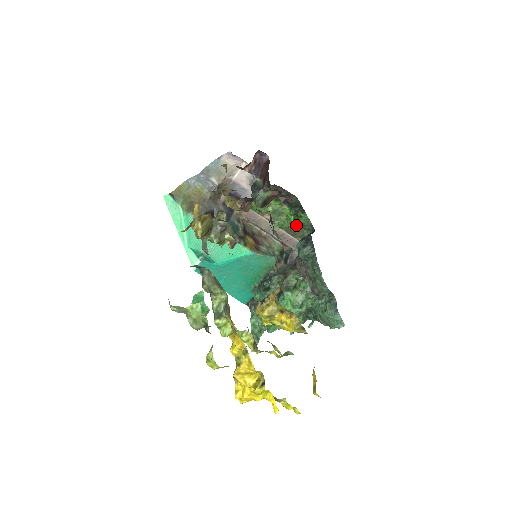
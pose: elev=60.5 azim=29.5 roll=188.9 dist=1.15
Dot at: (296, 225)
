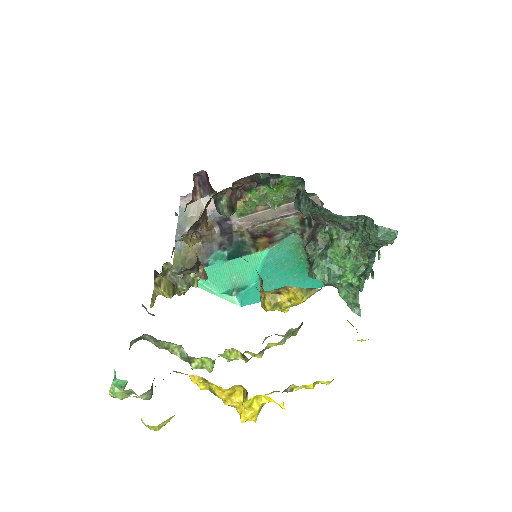
Dot at: (287, 191)
